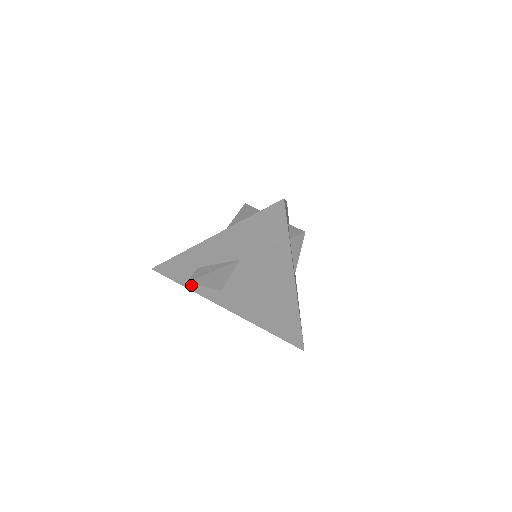
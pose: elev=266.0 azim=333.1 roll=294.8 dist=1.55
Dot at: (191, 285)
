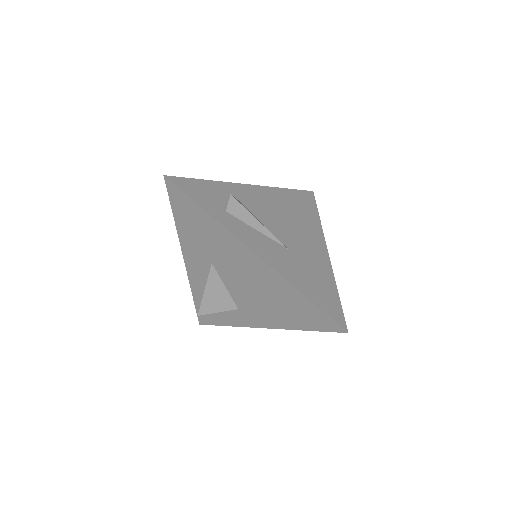
Dot at: (224, 320)
